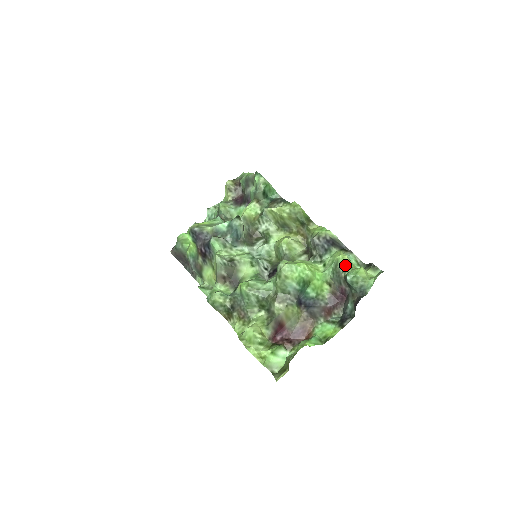
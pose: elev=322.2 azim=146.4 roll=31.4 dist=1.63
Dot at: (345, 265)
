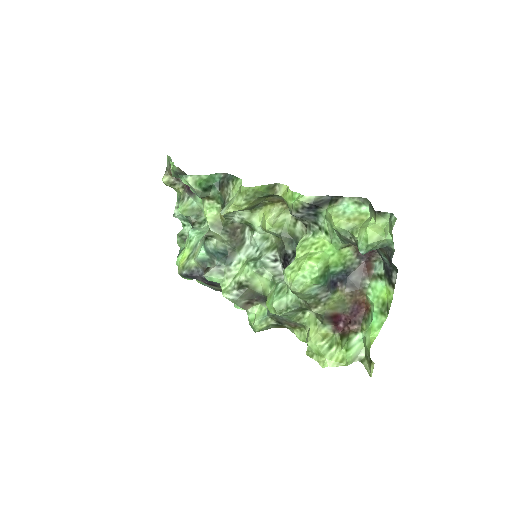
Dot at: (347, 230)
